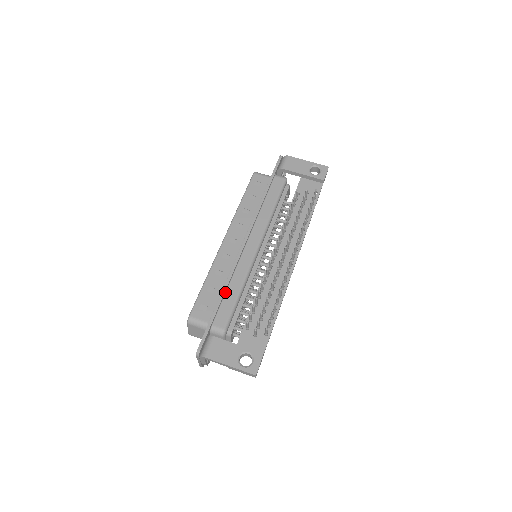
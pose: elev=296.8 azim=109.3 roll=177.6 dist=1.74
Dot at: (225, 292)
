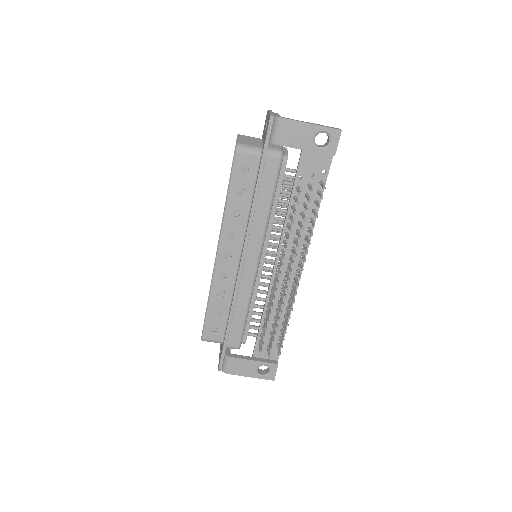
Dot at: (232, 315)
